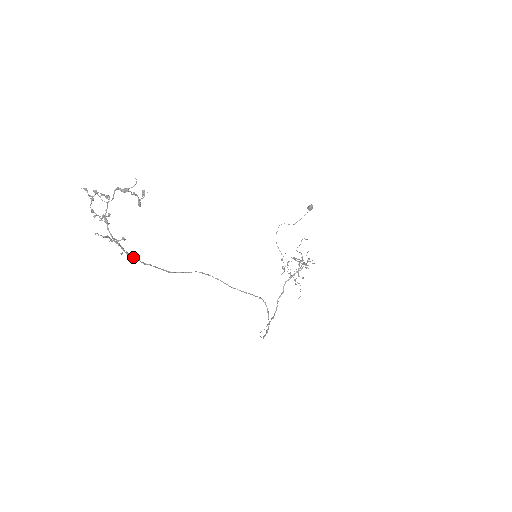
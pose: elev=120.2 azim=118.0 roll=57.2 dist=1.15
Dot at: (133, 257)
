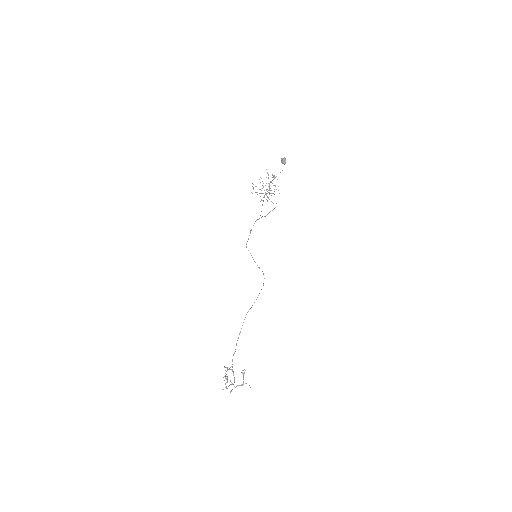
Dot at: occluded
